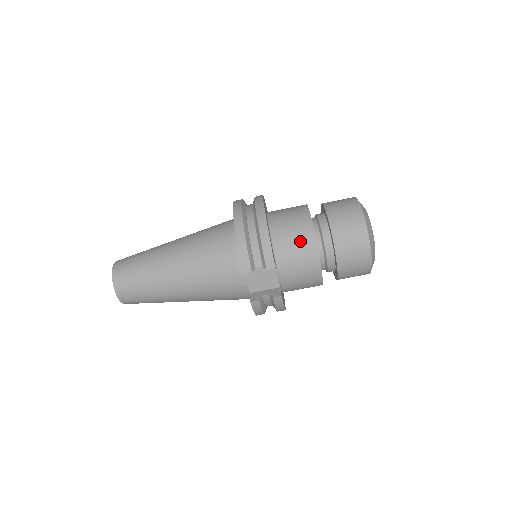
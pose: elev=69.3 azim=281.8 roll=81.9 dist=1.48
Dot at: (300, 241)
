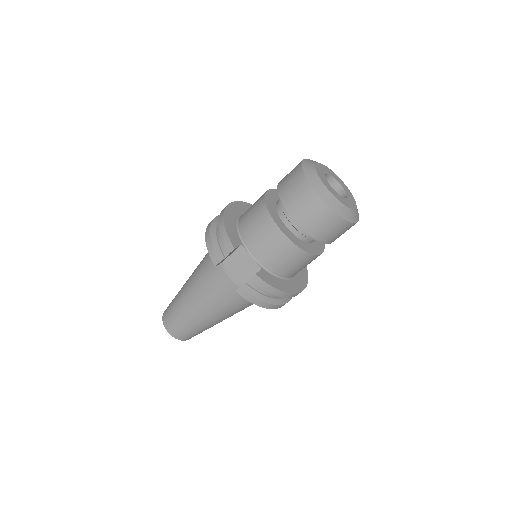
Dot at: (257, 218)
